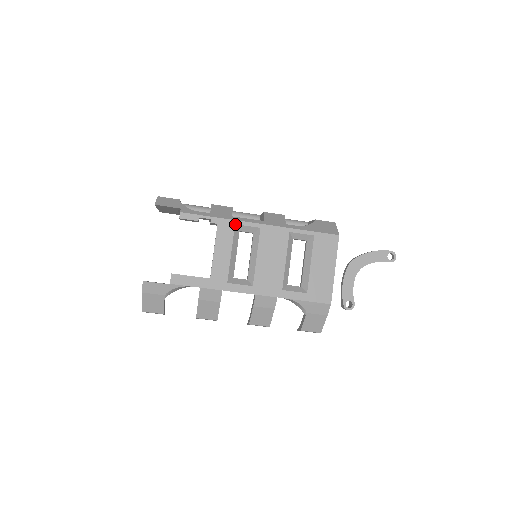
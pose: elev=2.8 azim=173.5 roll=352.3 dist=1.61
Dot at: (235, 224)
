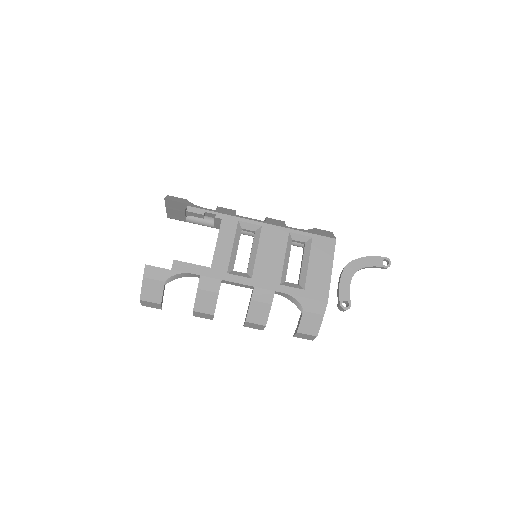
Dot at: (238, 221)
